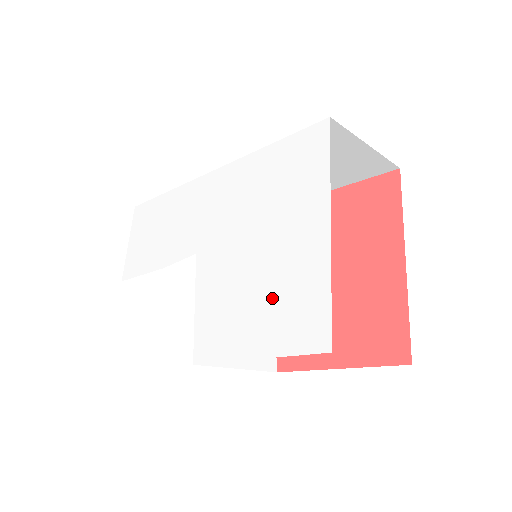
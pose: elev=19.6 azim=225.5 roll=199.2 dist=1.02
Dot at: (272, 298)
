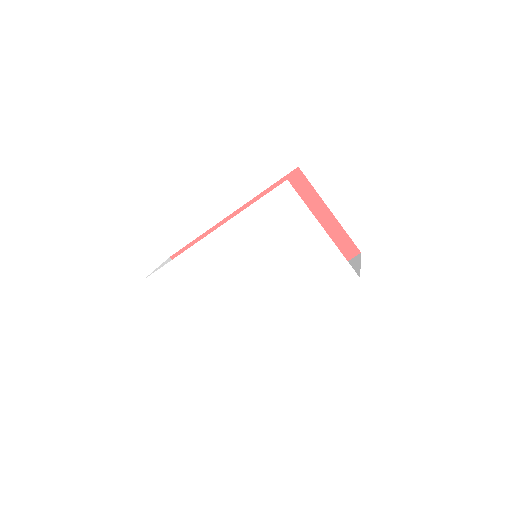
Dot at: (312, 275)
